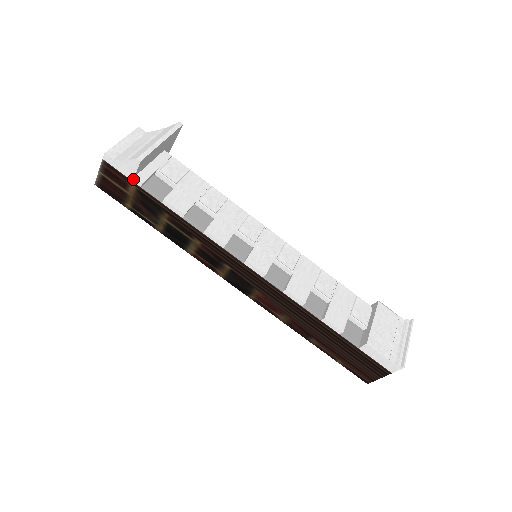
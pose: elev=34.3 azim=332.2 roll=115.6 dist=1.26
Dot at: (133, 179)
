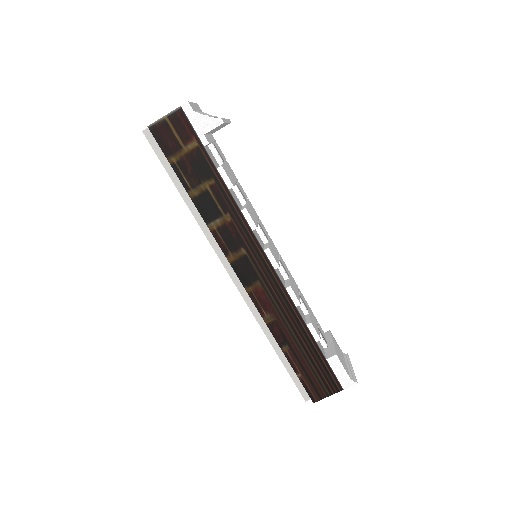
Dot at: (201, 136)
